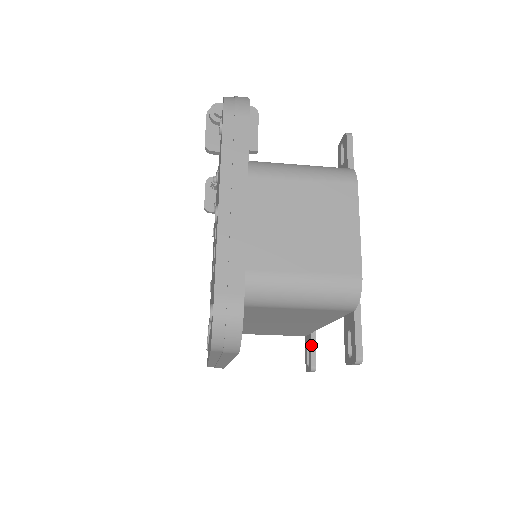
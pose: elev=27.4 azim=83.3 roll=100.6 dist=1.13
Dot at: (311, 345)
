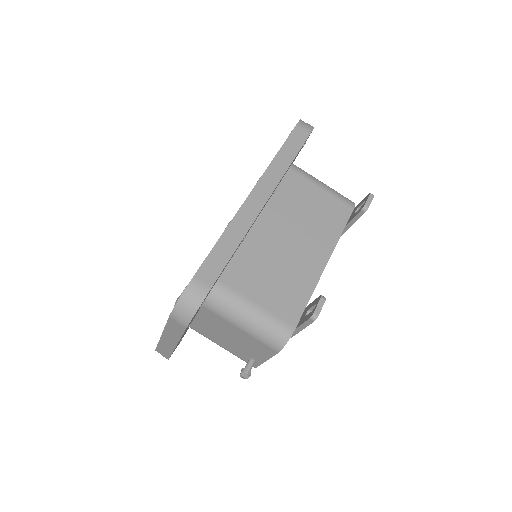
Dot at: (311, 303)
